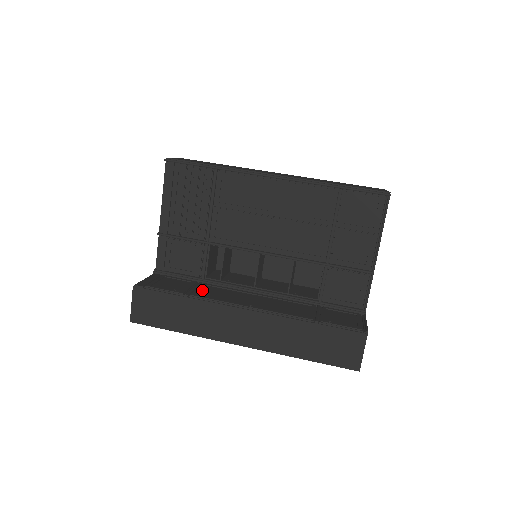
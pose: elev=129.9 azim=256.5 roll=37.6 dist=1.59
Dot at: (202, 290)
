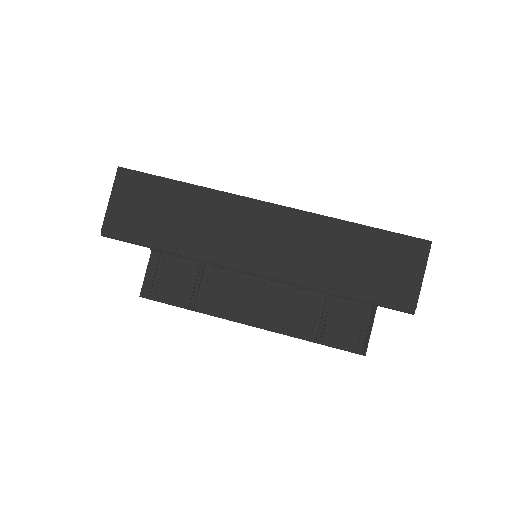
Dot at: (206, 289)
